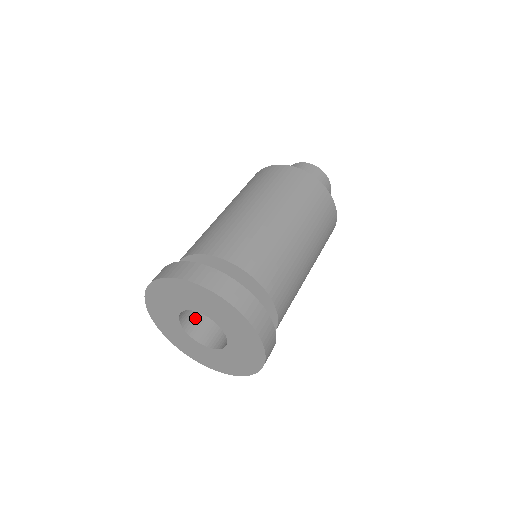
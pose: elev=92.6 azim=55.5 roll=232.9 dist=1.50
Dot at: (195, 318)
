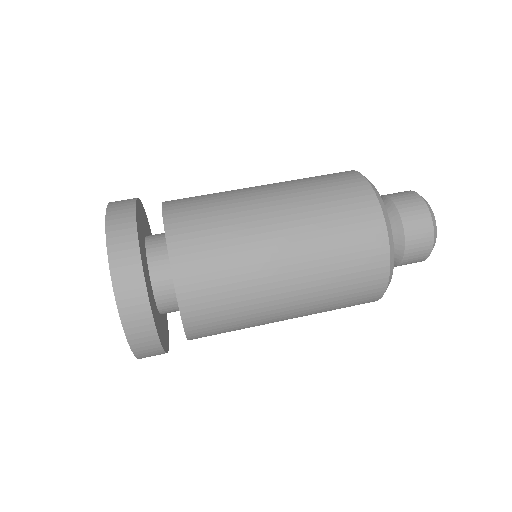
Dot at: occluded
